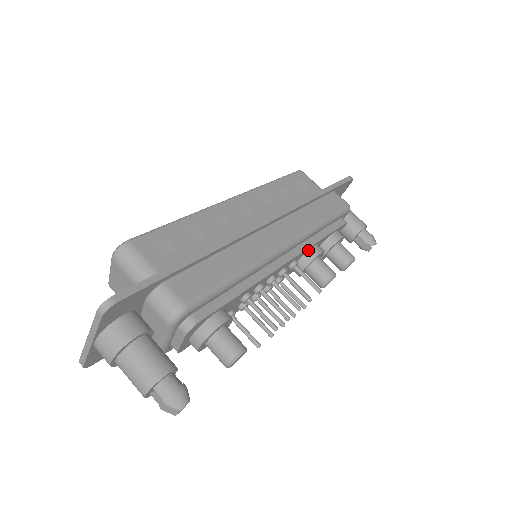
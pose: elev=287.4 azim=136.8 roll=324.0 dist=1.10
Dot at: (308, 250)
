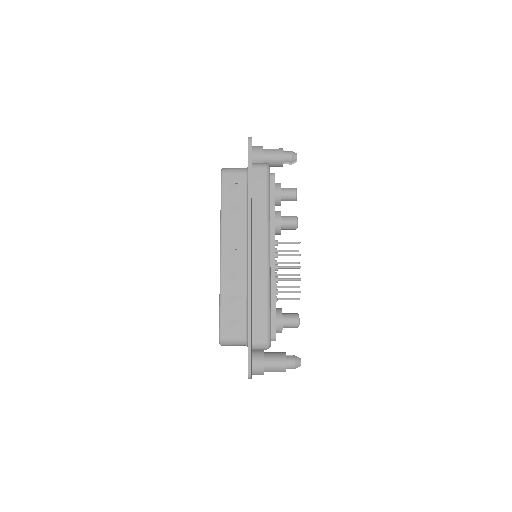
Dot at: (274, 226)
